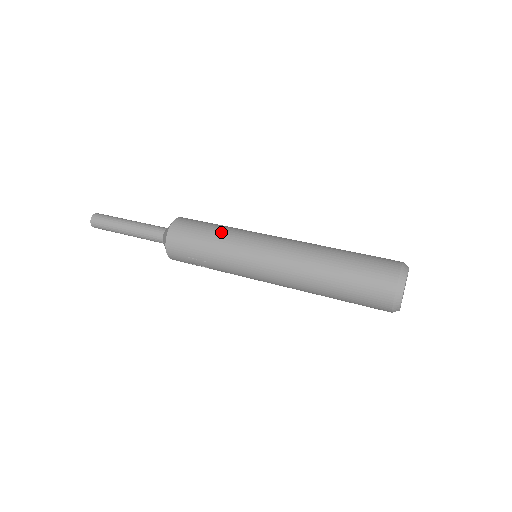
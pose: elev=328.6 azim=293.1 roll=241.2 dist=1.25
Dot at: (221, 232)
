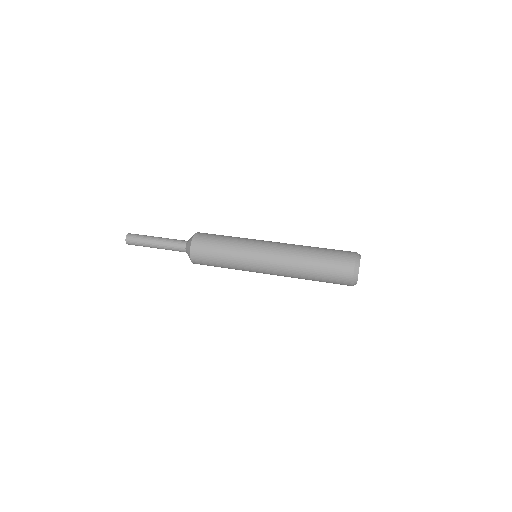
Dot at: (228, 256)
